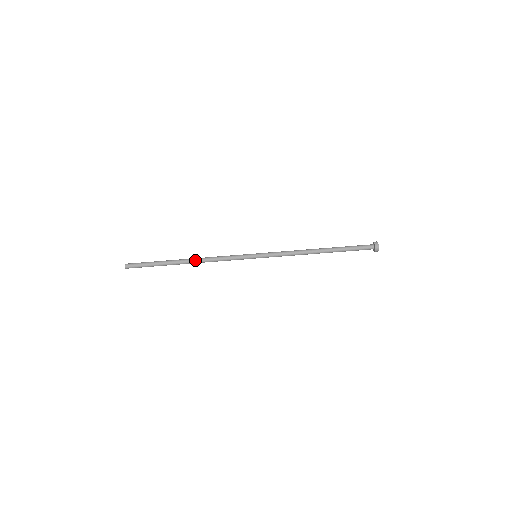
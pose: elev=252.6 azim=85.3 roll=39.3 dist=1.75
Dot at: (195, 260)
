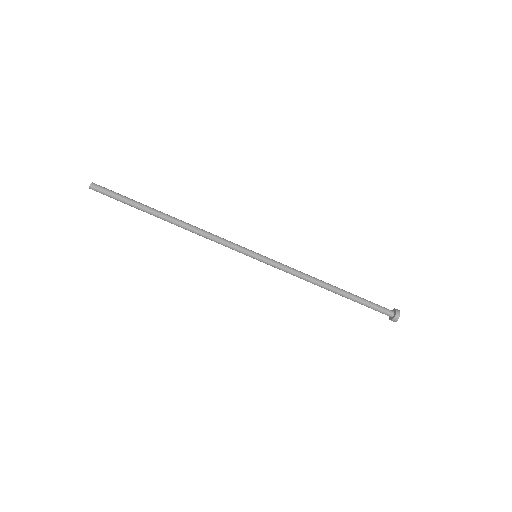
Dot at: (182, 221)
